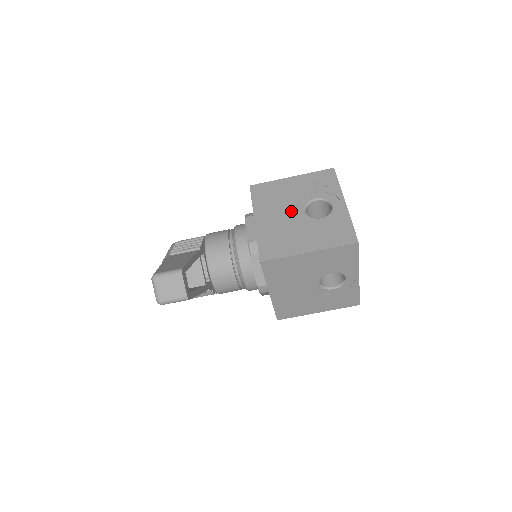
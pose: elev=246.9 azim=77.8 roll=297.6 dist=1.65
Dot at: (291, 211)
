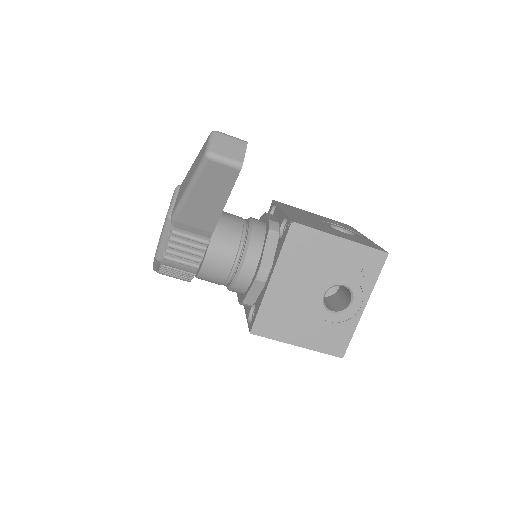
Dot at: (317, 220)
